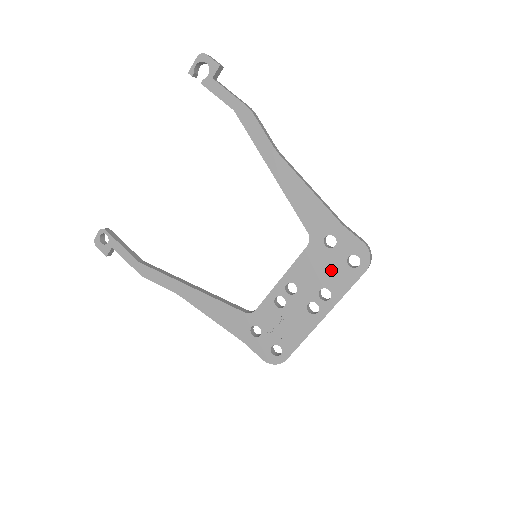
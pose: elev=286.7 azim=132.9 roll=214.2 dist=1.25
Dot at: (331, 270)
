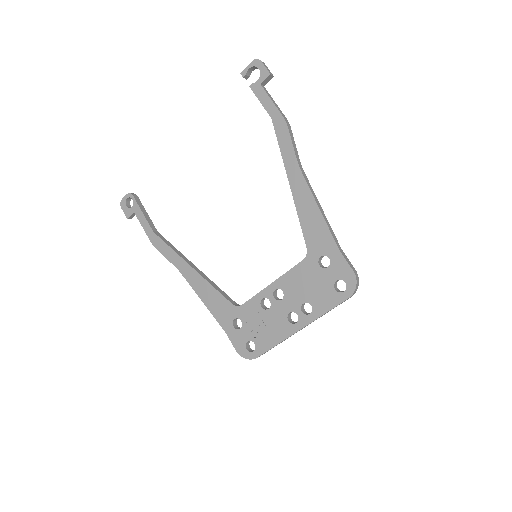
Dot at: (318, 288)
